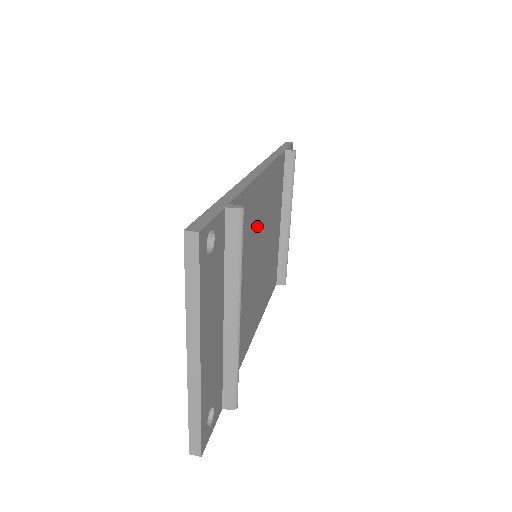
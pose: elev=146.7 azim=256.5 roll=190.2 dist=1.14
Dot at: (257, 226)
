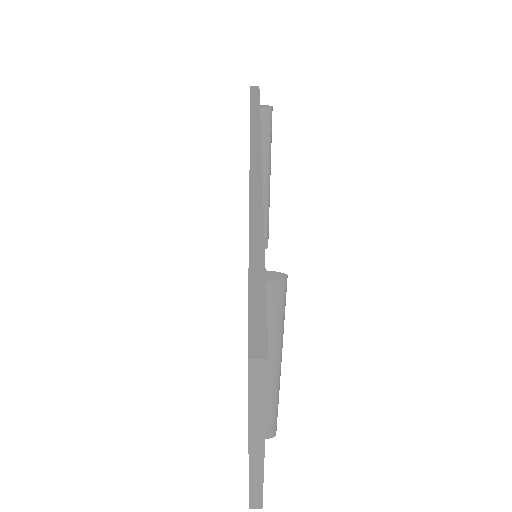
Dot at: occluded
